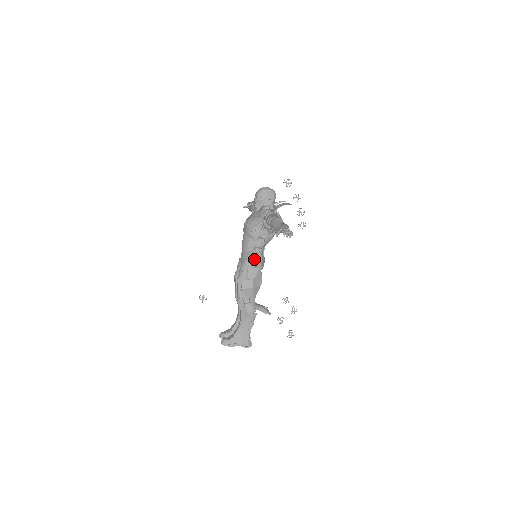
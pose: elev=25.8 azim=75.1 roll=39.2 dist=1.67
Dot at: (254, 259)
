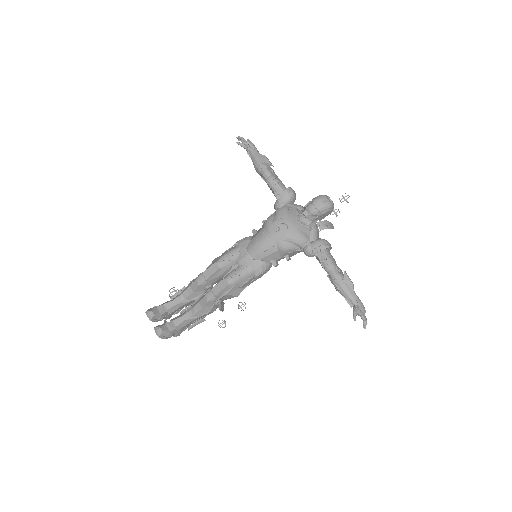
Dot at: (264, 272)
